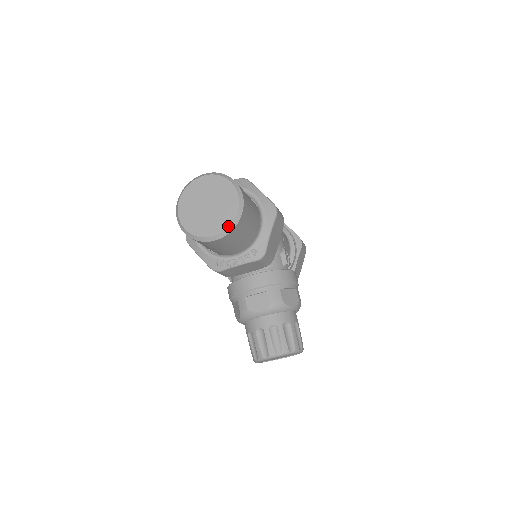
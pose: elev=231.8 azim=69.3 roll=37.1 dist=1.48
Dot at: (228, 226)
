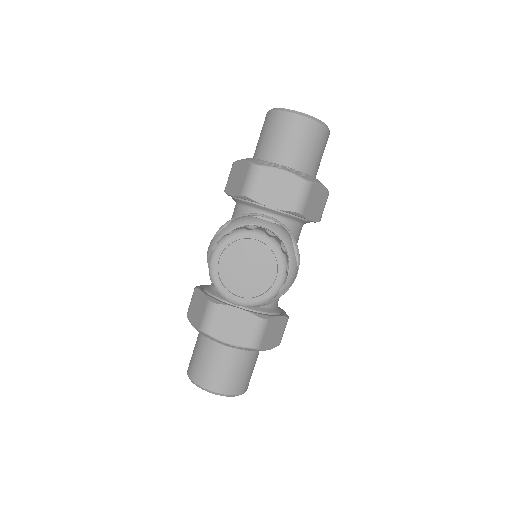
Dot at: (316, 118)
